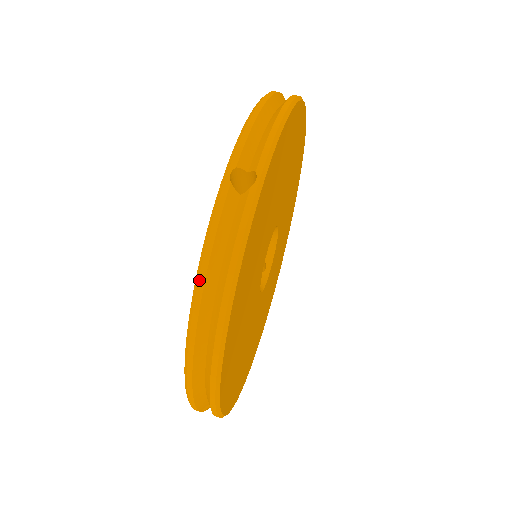
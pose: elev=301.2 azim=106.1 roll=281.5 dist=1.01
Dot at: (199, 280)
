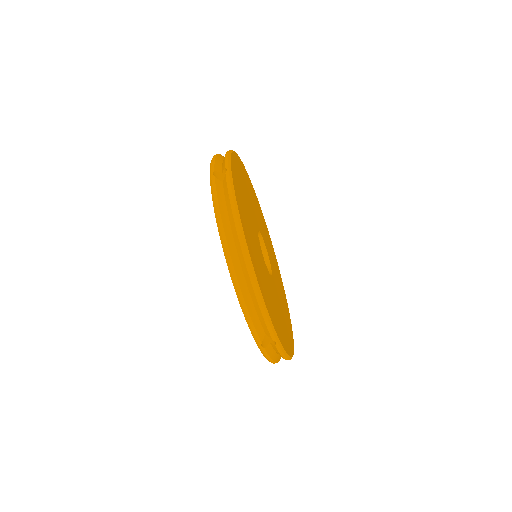
Dot at: occluded
